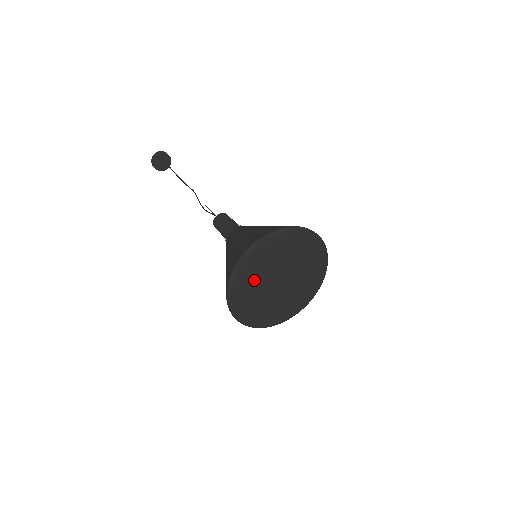
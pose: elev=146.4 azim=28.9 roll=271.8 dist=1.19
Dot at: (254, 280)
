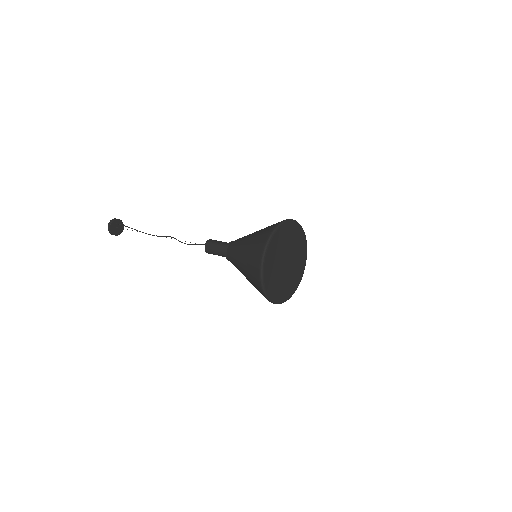
Dot at: (275, 259)
